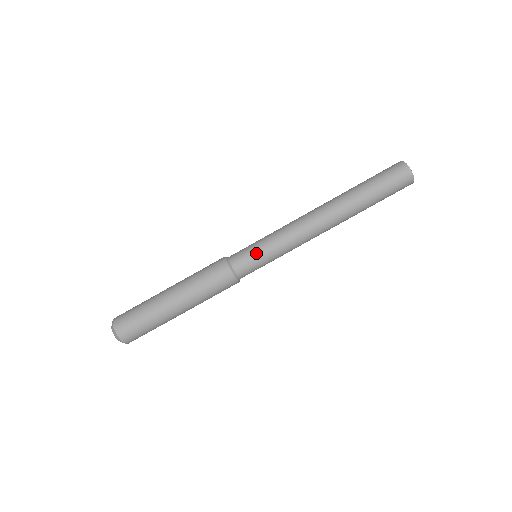
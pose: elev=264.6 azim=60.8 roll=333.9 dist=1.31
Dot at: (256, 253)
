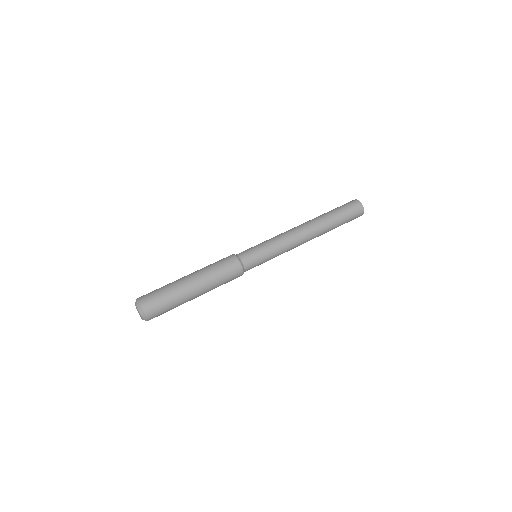
Dot at: (255, 247)
